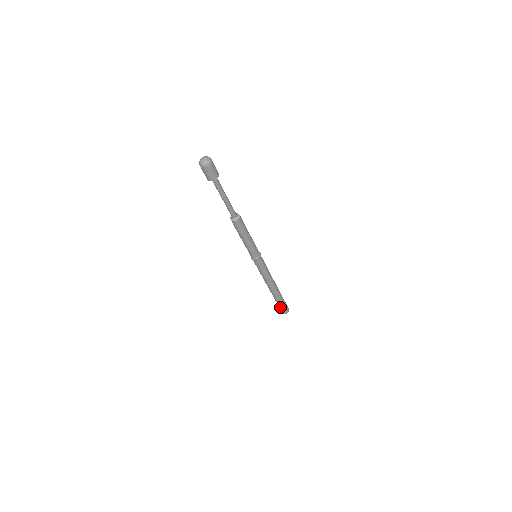
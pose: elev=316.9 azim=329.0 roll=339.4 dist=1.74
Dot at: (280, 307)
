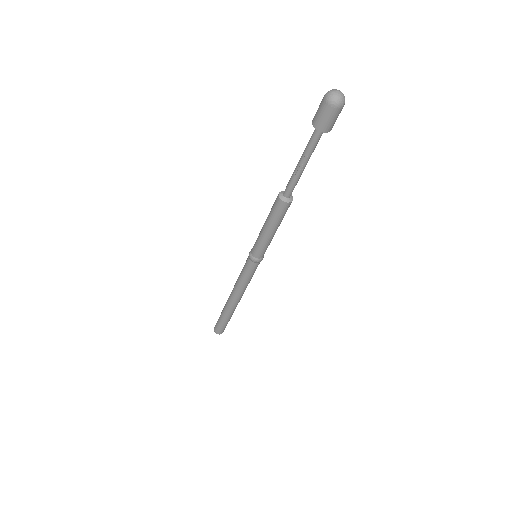
Dot at: (218, 321)
